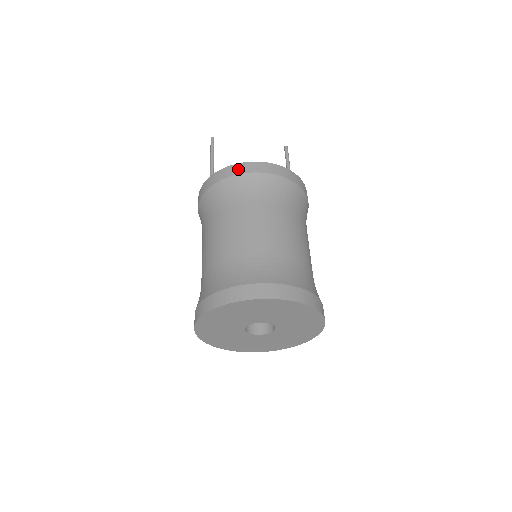
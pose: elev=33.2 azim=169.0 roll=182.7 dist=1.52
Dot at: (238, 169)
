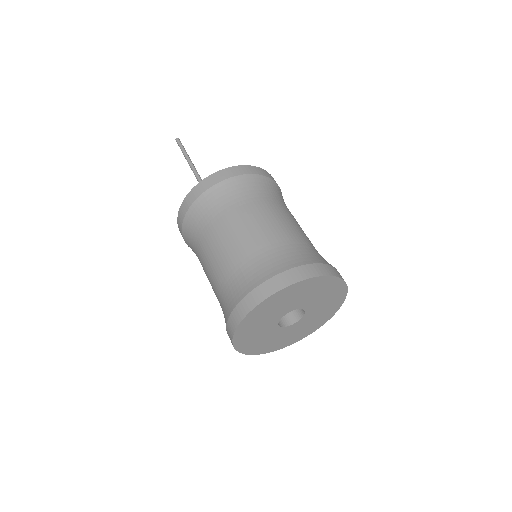
Dot at: (258, 171)
